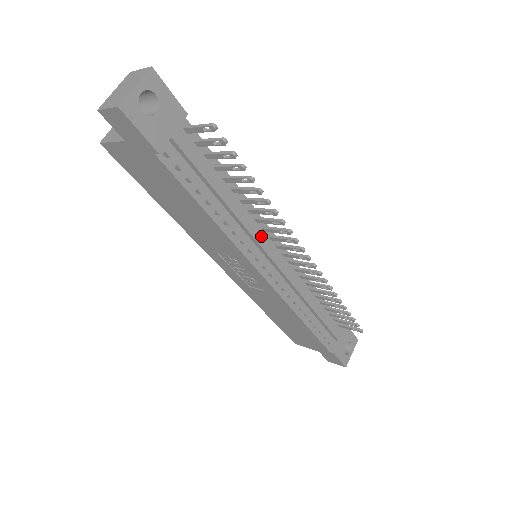
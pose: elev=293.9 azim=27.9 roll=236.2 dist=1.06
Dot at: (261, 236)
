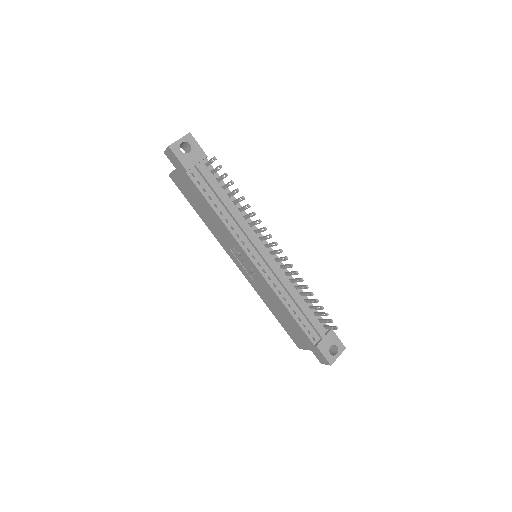
Dot at: (251, 234)
